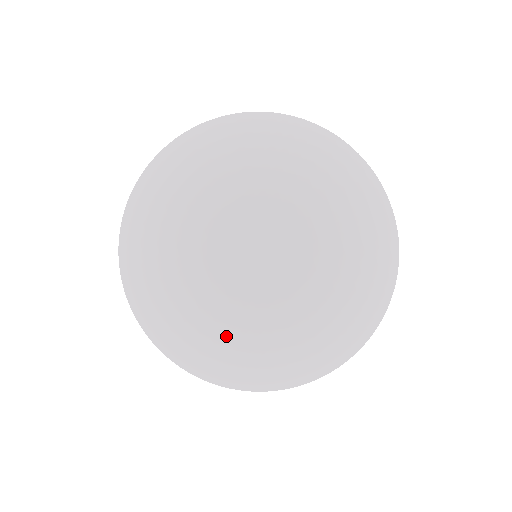
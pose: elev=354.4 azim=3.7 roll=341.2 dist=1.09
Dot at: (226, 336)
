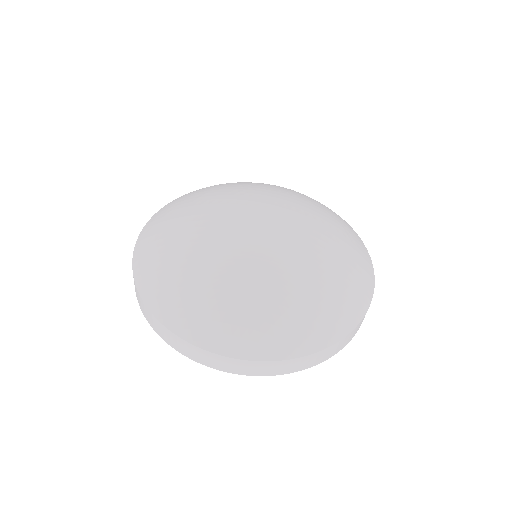
Dot at: (307, 270)
